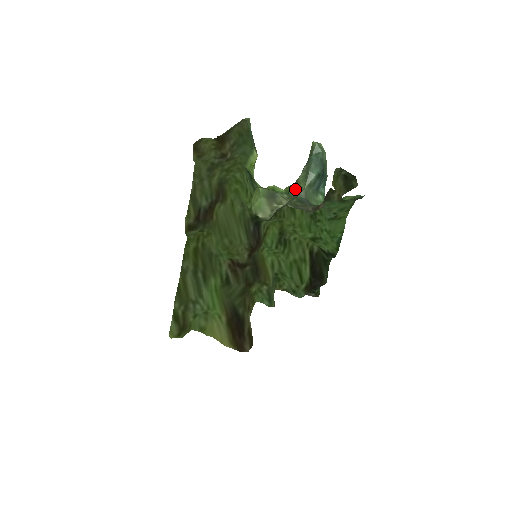
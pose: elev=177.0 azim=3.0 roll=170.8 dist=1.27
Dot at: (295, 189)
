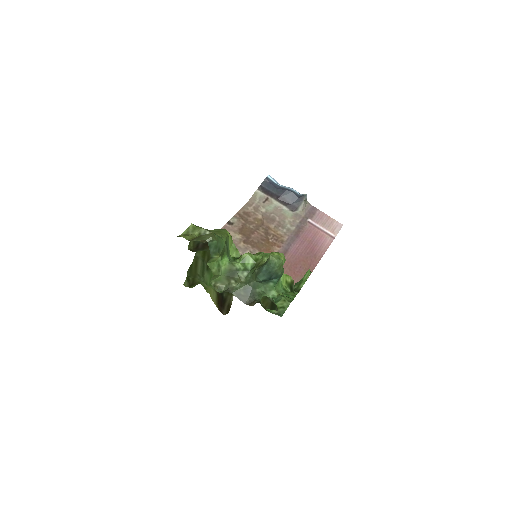
Dot at: (252, 274)
